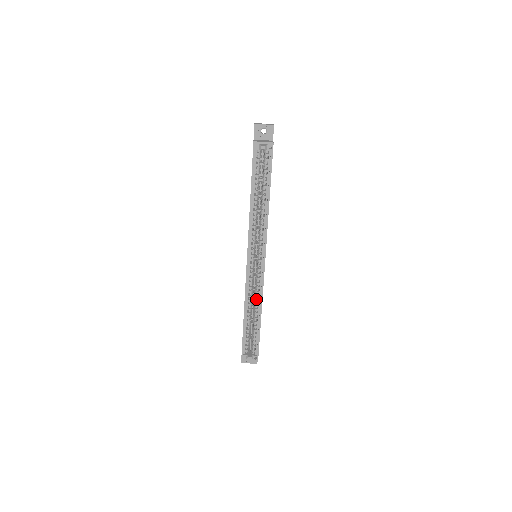
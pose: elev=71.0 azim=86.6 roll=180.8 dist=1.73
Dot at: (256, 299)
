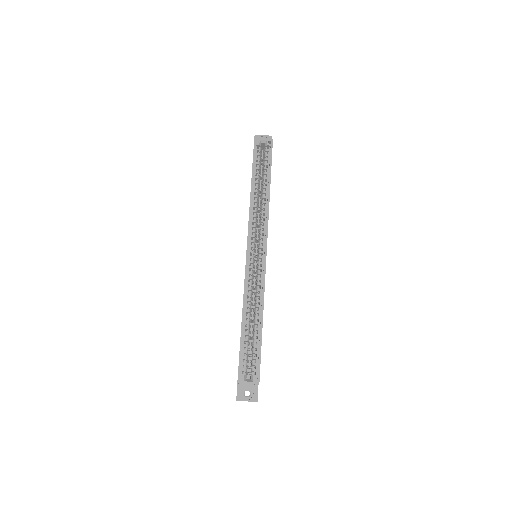
Dot at: (256, 299)
